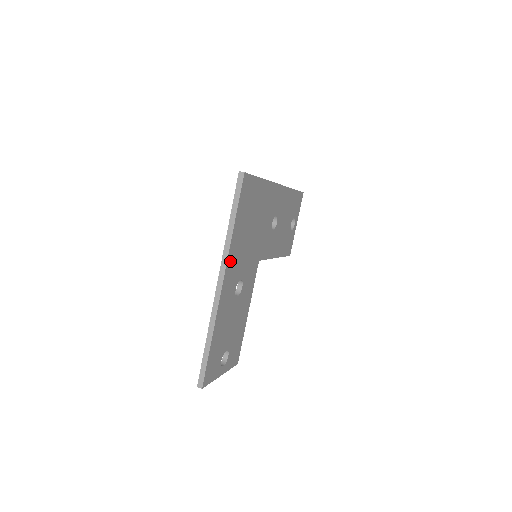
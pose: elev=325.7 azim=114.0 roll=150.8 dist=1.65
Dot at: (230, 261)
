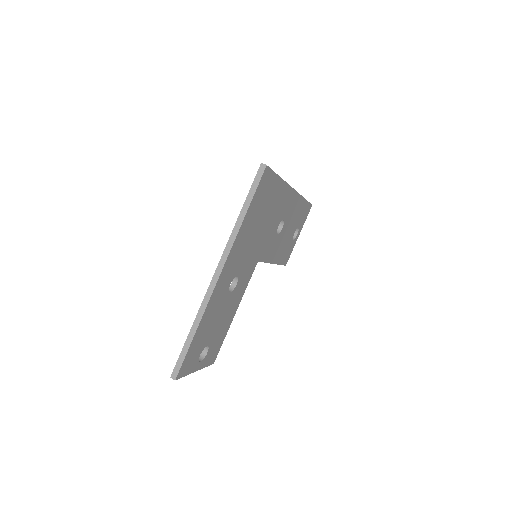
Dot at: (232, 253)
